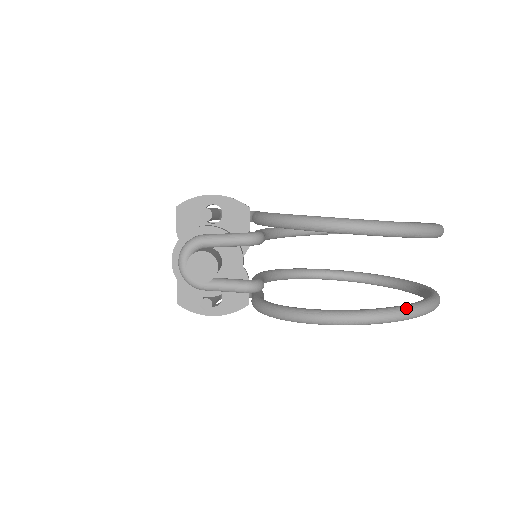
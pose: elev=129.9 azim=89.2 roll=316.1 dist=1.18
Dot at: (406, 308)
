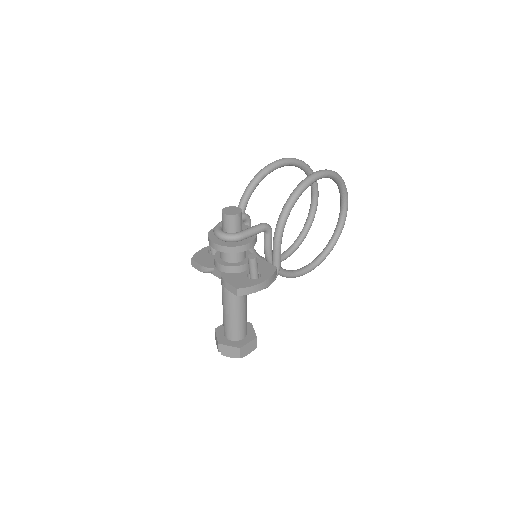
Dot at: occluded
